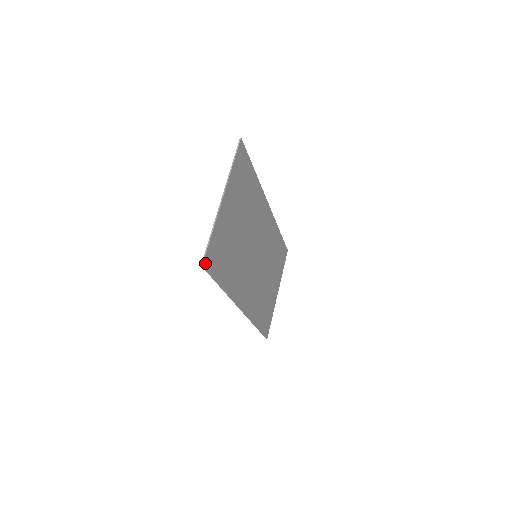
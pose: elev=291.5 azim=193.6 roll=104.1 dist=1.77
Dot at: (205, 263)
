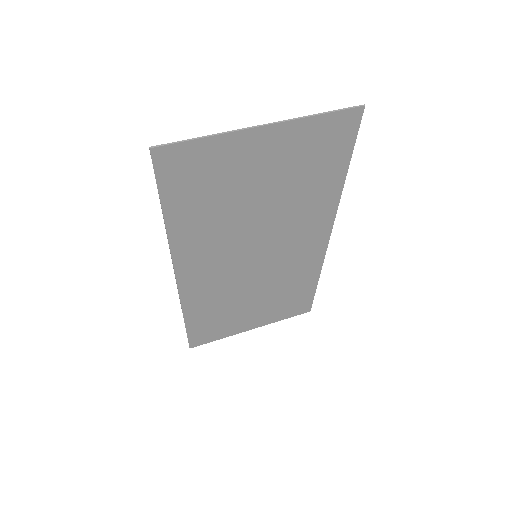
Dot at: (159, 153)
